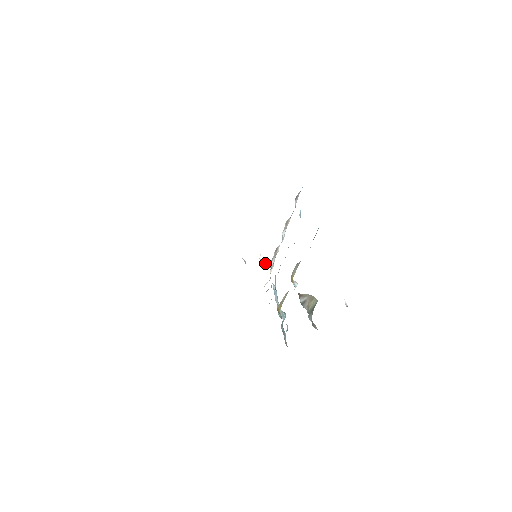
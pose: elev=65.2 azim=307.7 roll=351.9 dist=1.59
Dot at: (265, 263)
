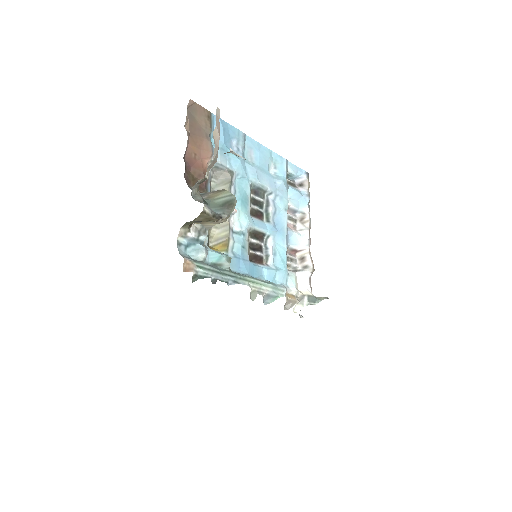
Dot at: occluded
